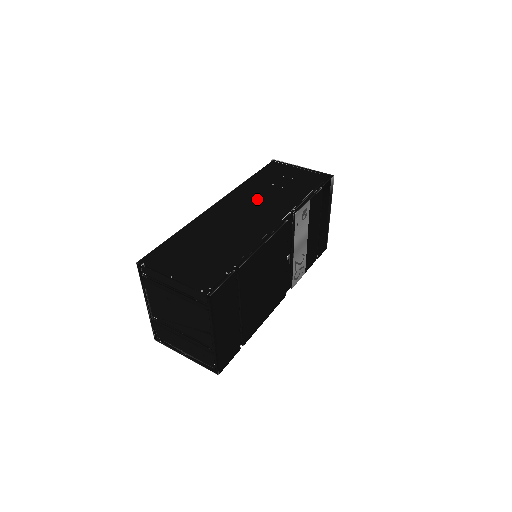
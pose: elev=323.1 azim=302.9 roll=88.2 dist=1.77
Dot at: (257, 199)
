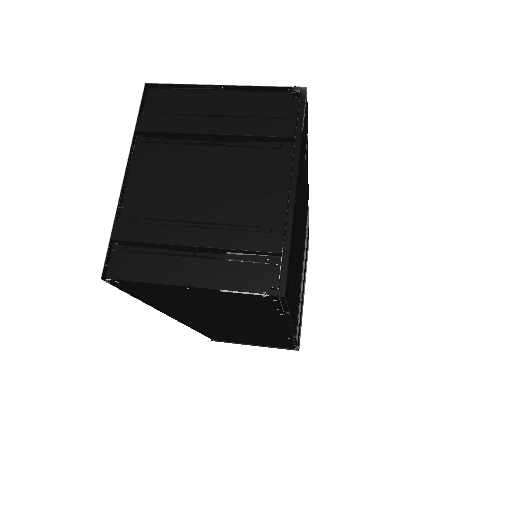
Dot at: occluded
